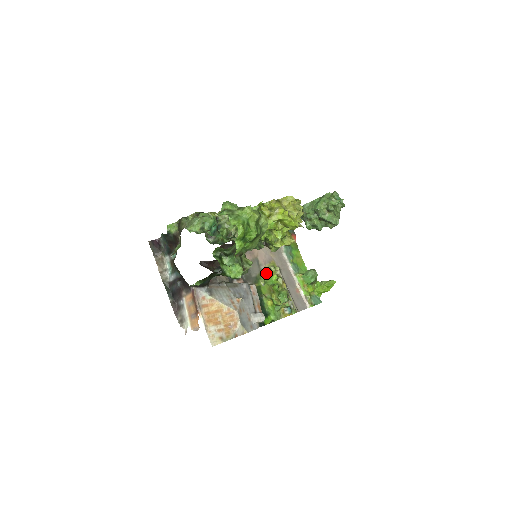
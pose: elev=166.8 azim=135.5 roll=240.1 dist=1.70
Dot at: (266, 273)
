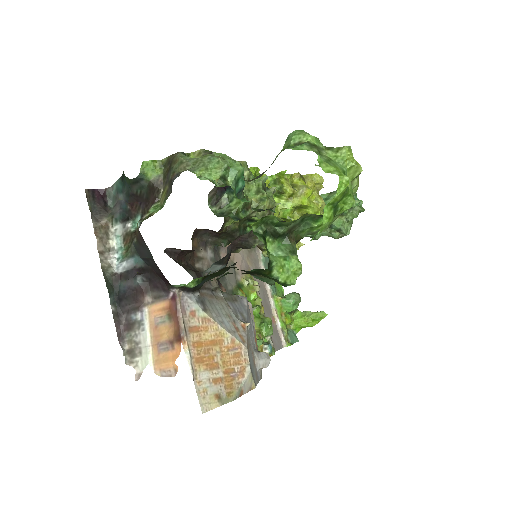
Dot at: (243, 287)
